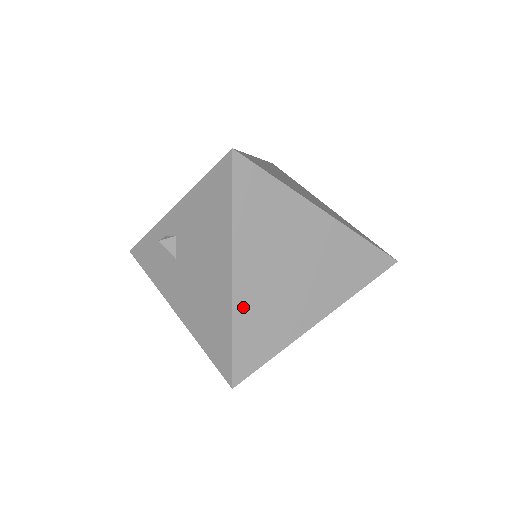
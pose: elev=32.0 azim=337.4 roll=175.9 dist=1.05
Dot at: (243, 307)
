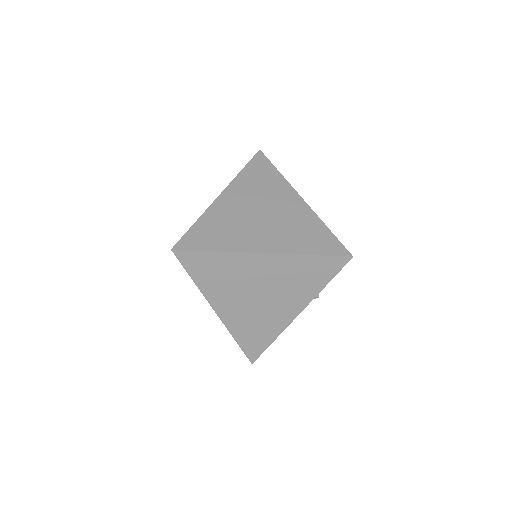
Dot at: (214, 213)
